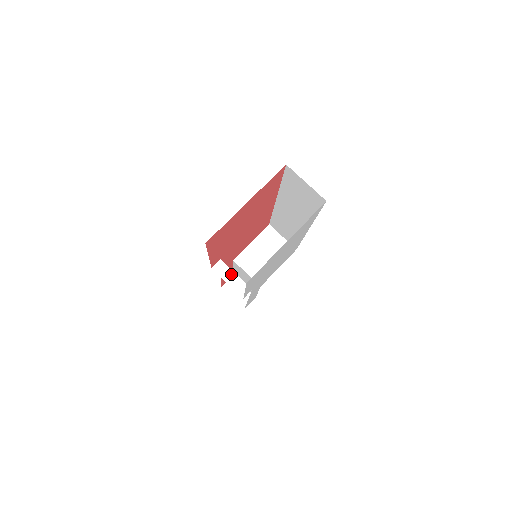
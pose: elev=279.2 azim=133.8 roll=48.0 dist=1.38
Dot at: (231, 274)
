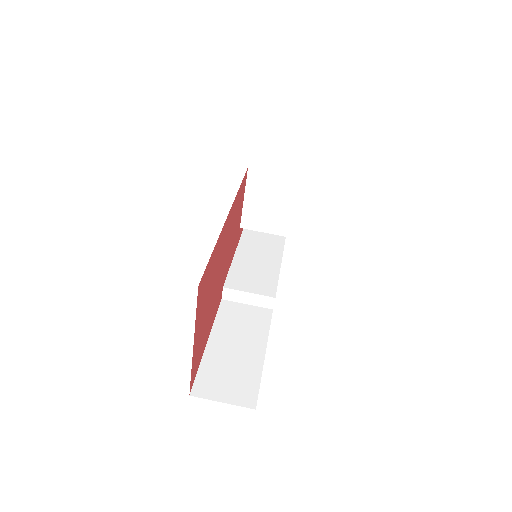
Dot at: (244, 295)
